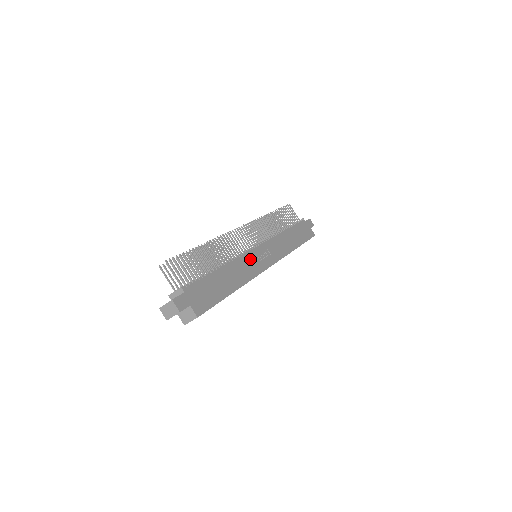
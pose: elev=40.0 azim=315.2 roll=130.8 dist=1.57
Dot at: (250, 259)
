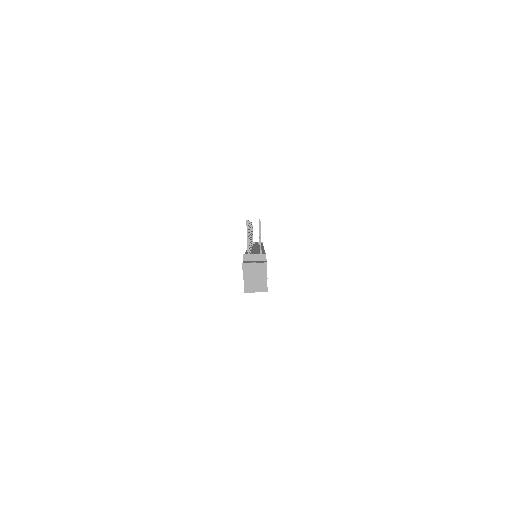
Dot at: occluded
